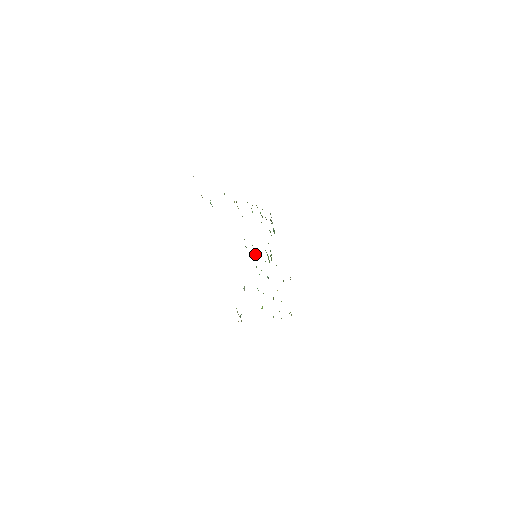
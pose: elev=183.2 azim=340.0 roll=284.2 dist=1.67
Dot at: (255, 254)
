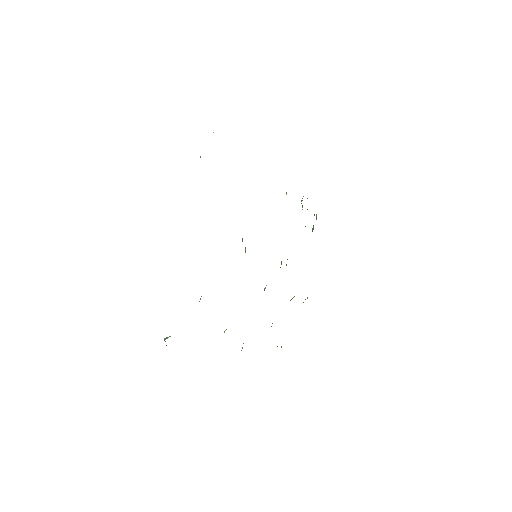
Dot at: occluded
